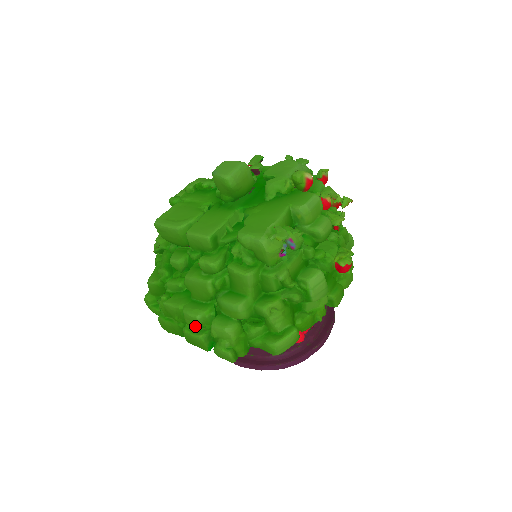
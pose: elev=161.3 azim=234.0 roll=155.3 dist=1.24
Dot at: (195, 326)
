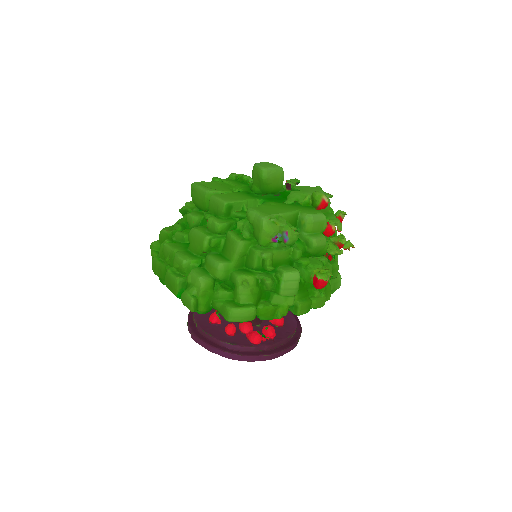
Dot at: (178, 270)
